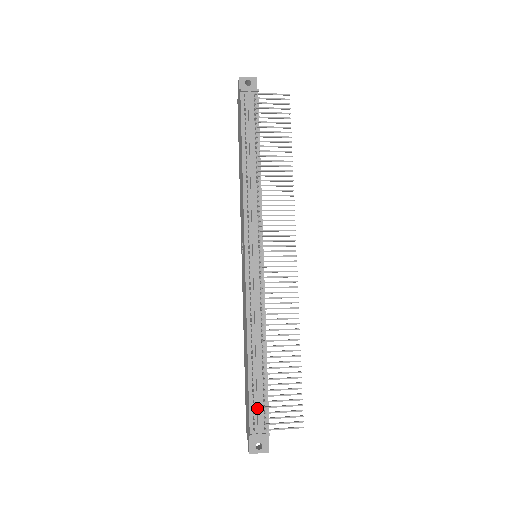
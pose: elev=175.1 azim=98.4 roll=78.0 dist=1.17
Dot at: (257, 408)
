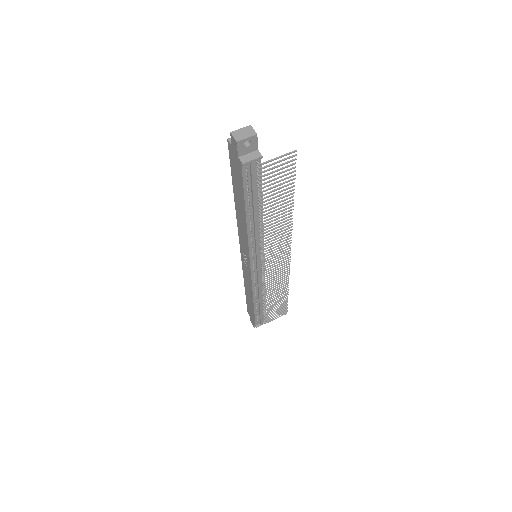
Dot at: (260, 319)
